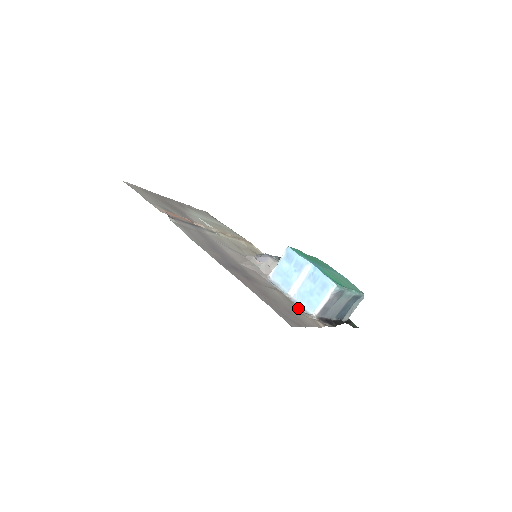
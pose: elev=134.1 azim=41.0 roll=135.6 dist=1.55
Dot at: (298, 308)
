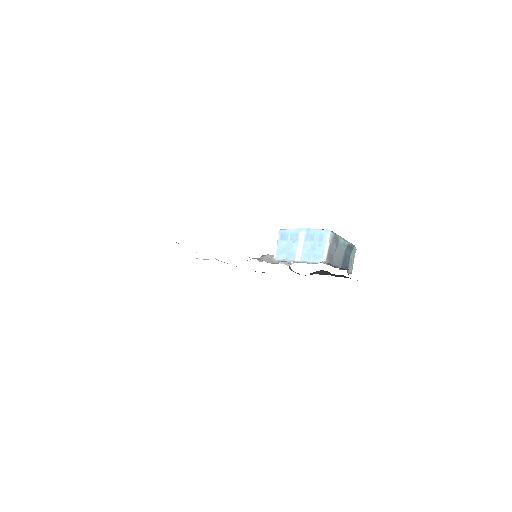
Dot at: (308, 263)
